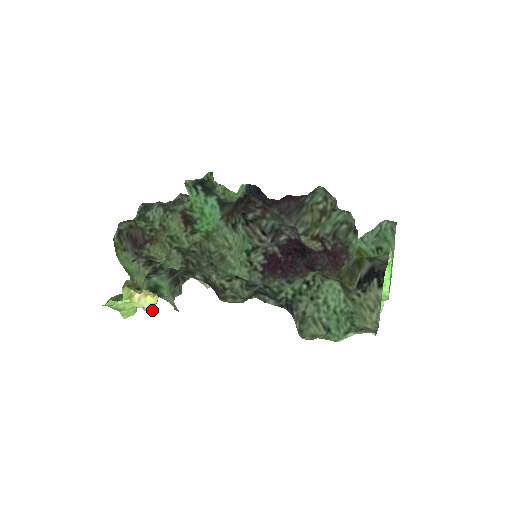
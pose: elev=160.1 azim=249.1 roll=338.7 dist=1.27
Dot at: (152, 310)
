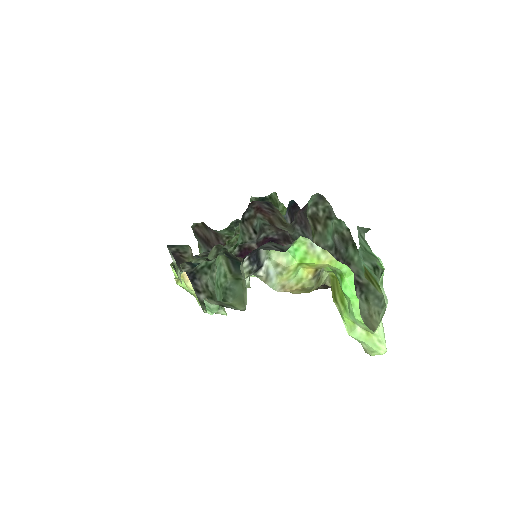
Dot at: occluded
